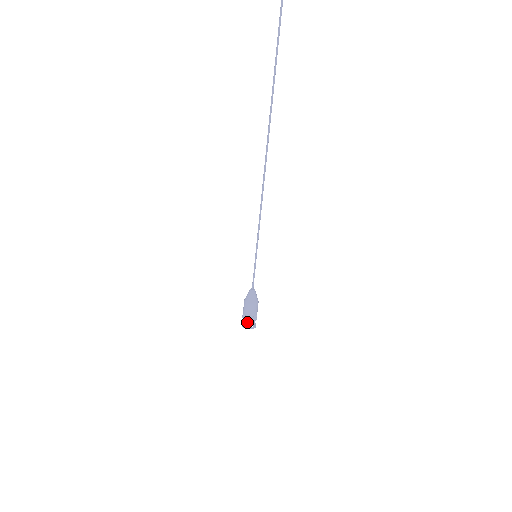
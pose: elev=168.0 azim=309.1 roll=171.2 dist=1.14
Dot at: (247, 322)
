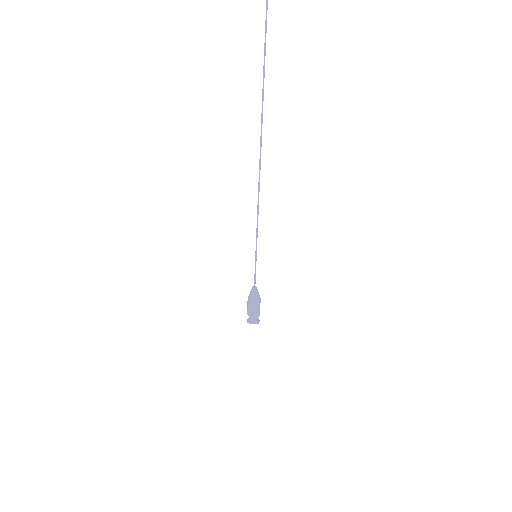
Dot at: (249, 317)
